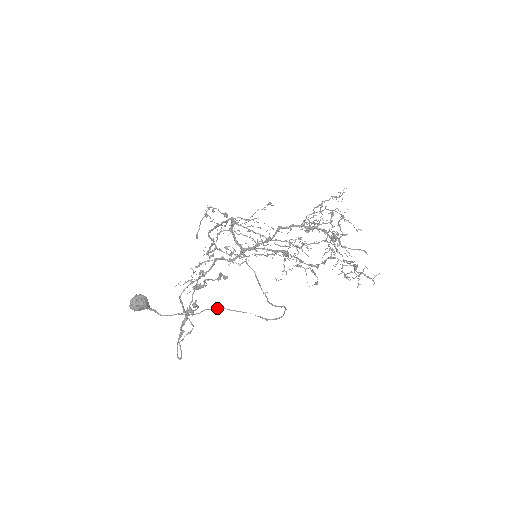
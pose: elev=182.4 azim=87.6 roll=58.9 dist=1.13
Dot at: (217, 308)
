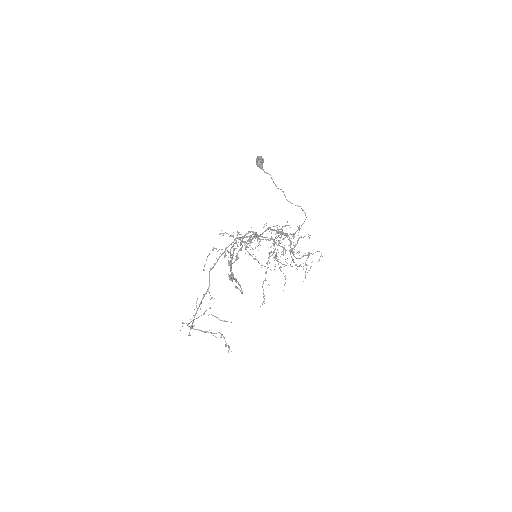
Dot at: (283, 192)
